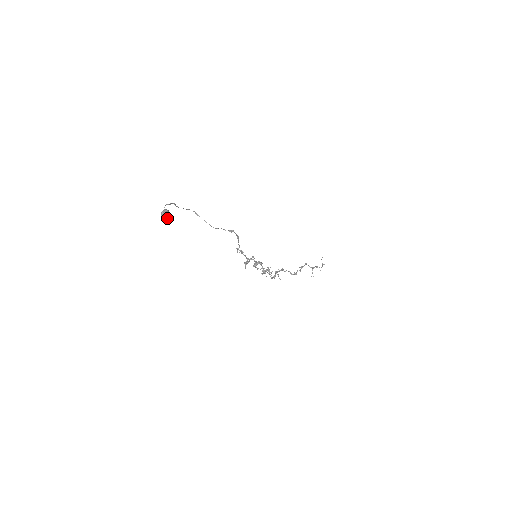
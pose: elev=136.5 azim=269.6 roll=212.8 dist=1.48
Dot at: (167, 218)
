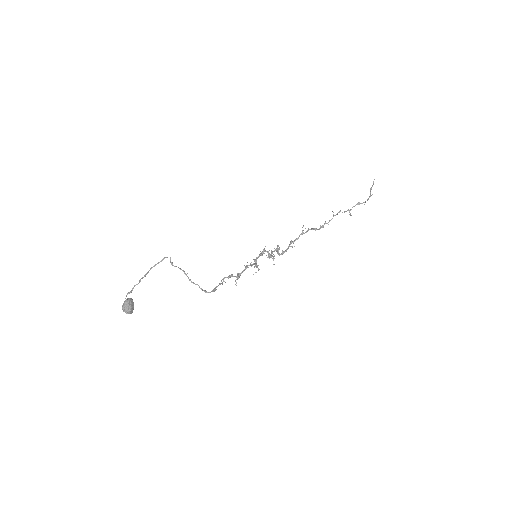
Dot at: occluded
